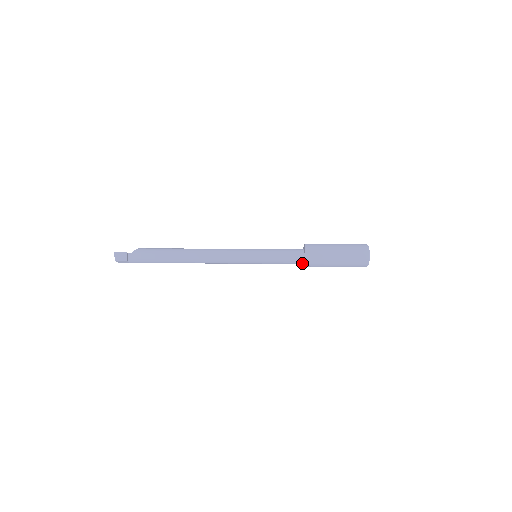
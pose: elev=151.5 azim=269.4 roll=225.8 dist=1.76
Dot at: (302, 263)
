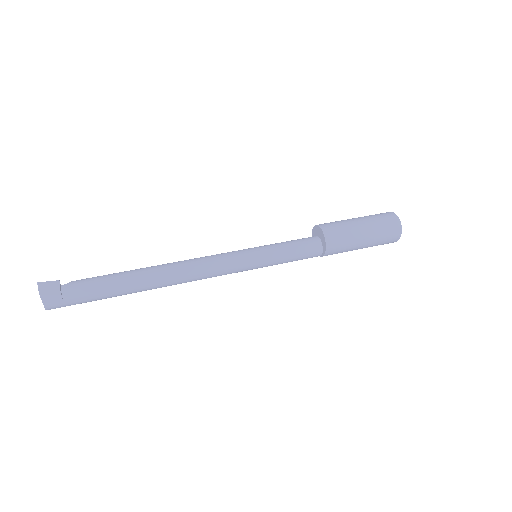
Dot at: (320, 250)
